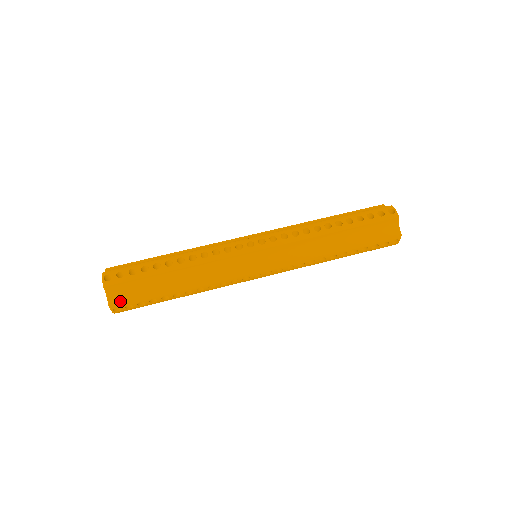
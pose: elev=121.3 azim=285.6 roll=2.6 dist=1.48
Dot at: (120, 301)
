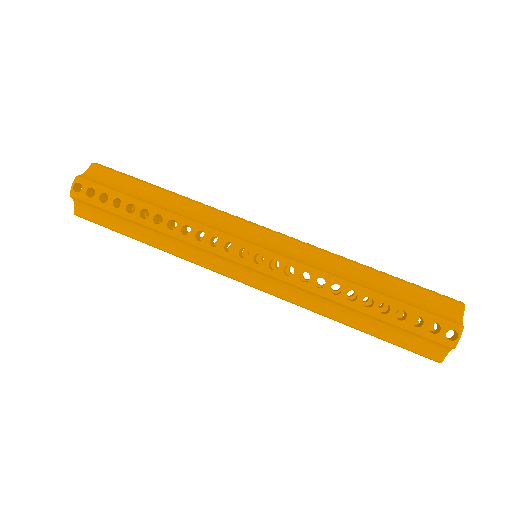
Dot at: (85, 216)
